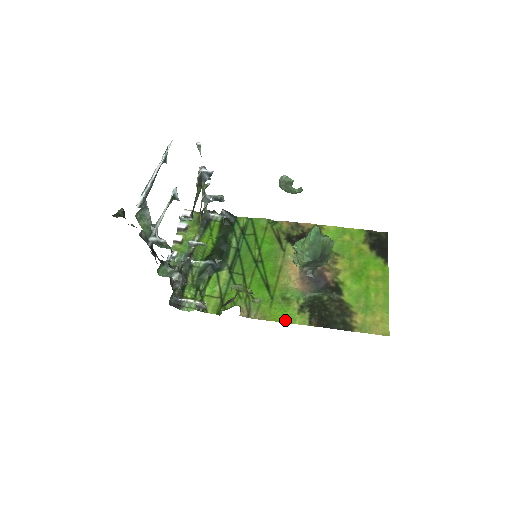
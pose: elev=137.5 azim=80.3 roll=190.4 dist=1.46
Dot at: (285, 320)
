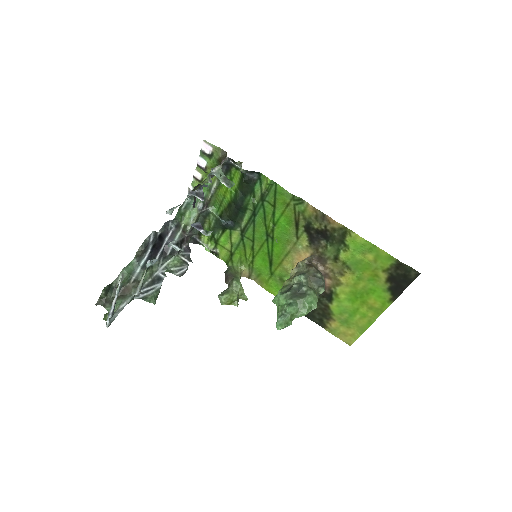
Dot at: occluded
